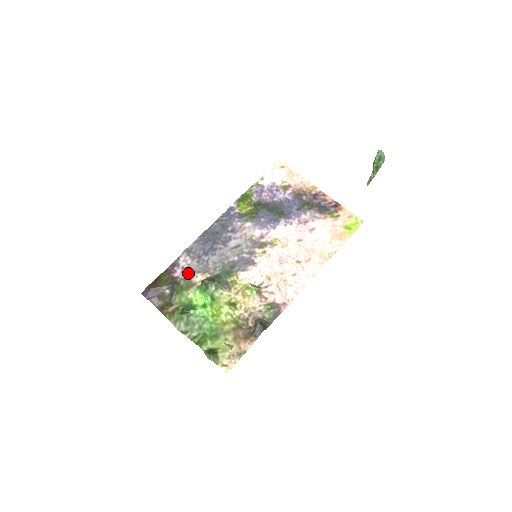
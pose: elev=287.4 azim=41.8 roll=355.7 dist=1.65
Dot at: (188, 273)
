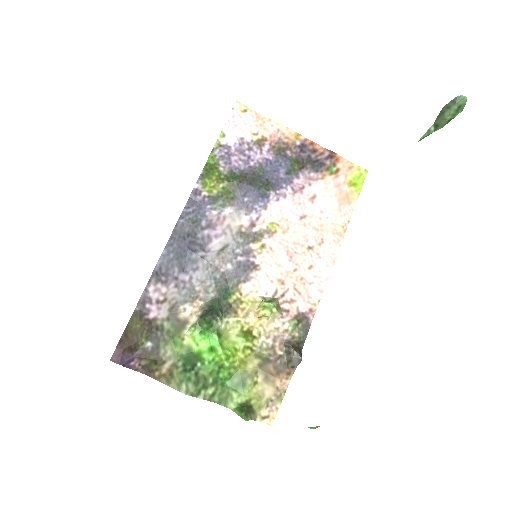
Dot at: (170, 308)
